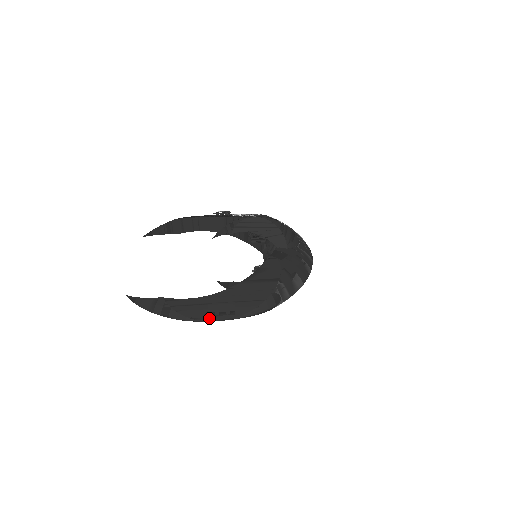
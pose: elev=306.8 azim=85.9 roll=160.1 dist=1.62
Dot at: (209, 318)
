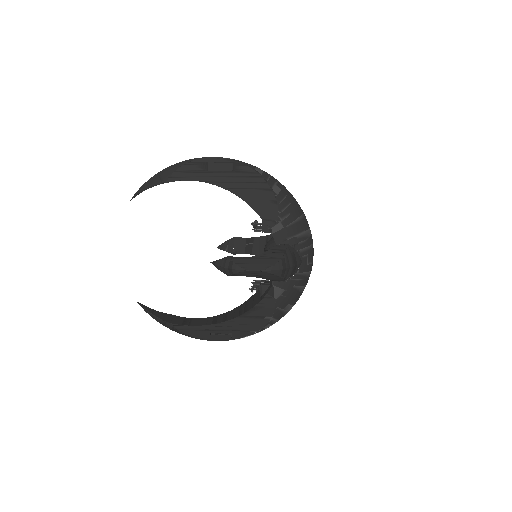
Dot at: occluded
